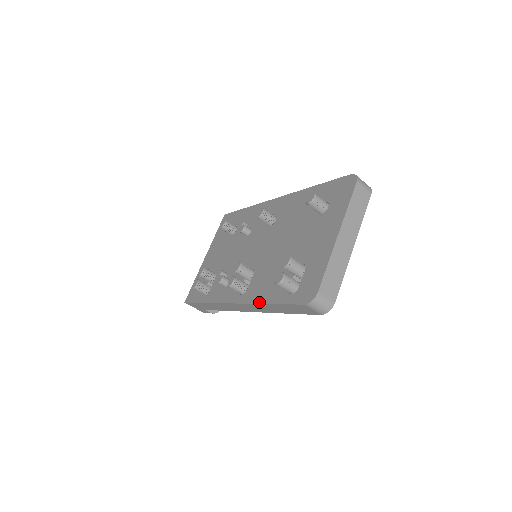
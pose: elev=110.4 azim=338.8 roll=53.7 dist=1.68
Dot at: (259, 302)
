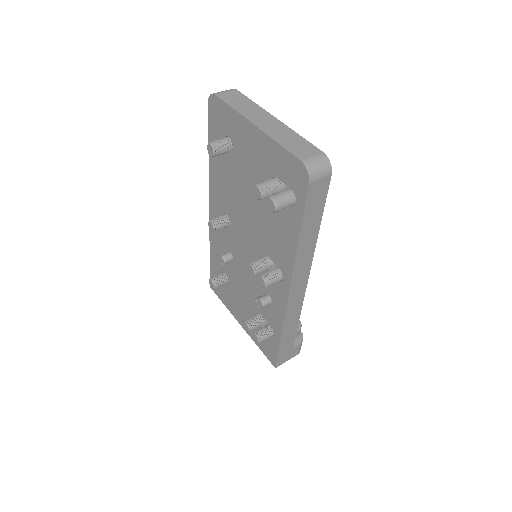
Dot at: (294, 253)
